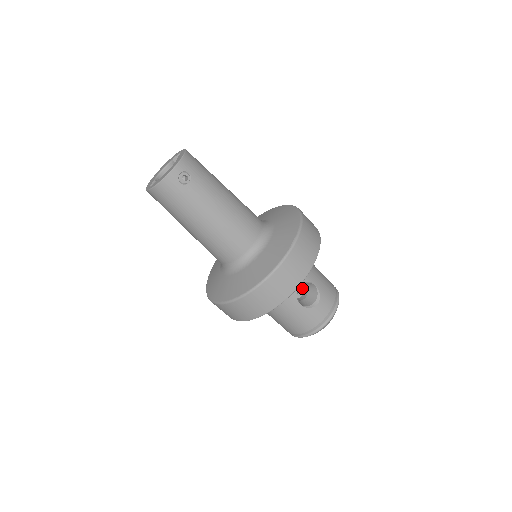
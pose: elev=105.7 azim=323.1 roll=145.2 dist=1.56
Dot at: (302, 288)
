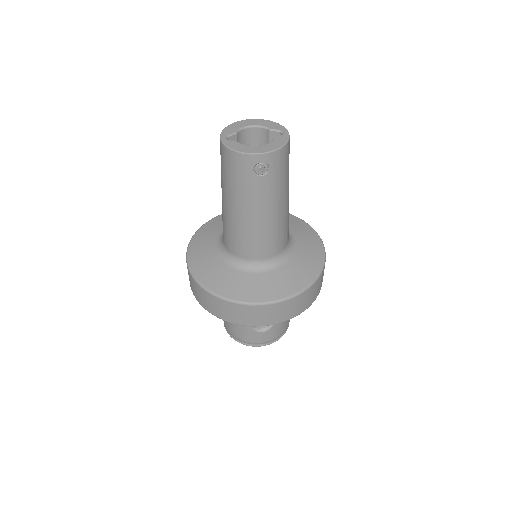
Dot at: occluded
